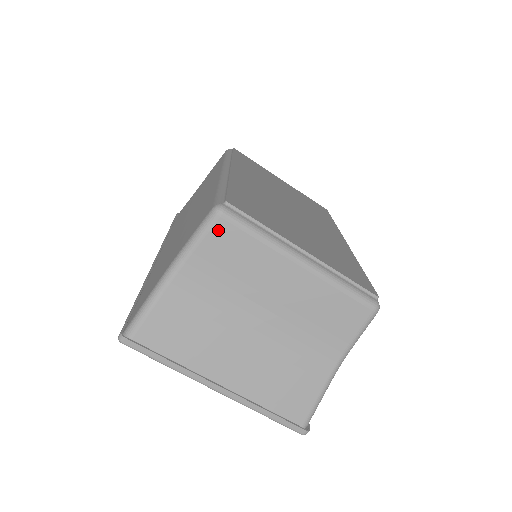
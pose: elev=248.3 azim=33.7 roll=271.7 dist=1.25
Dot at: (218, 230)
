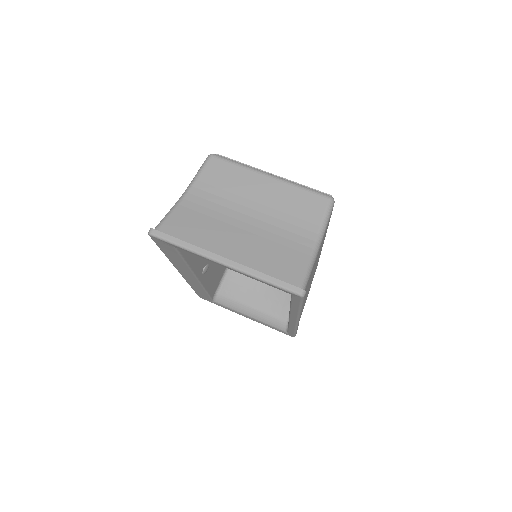
Dot at: (212, 164)
